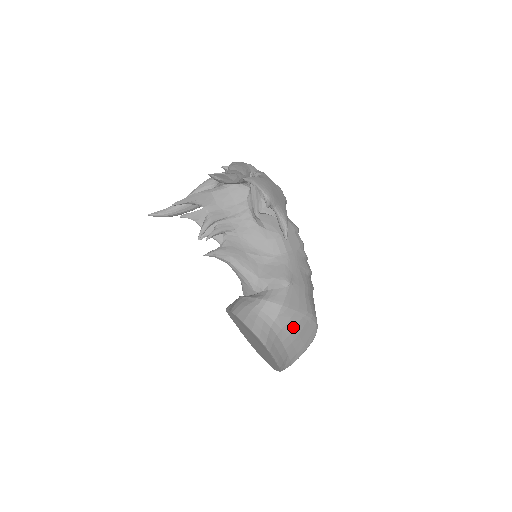
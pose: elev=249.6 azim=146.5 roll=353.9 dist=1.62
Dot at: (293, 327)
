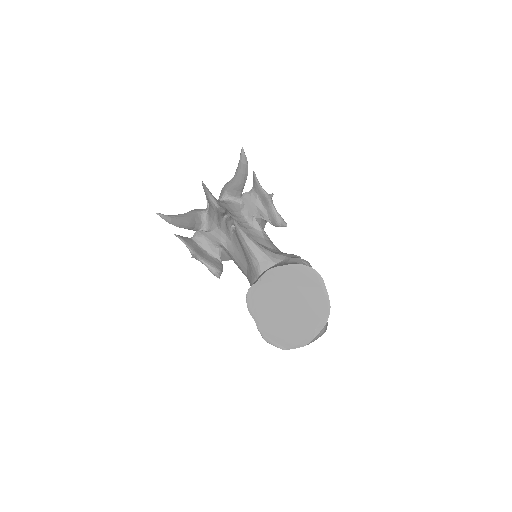
Dot at: occluded
